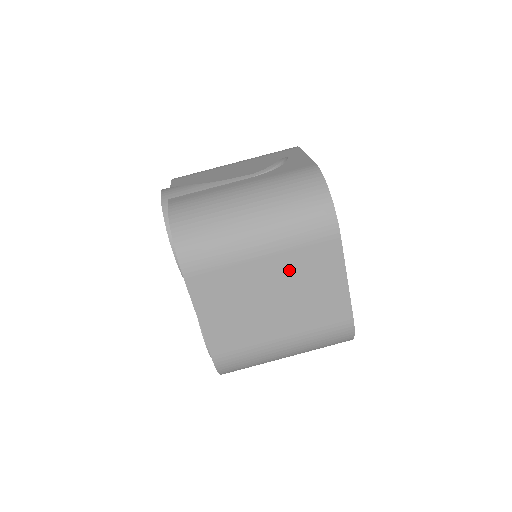
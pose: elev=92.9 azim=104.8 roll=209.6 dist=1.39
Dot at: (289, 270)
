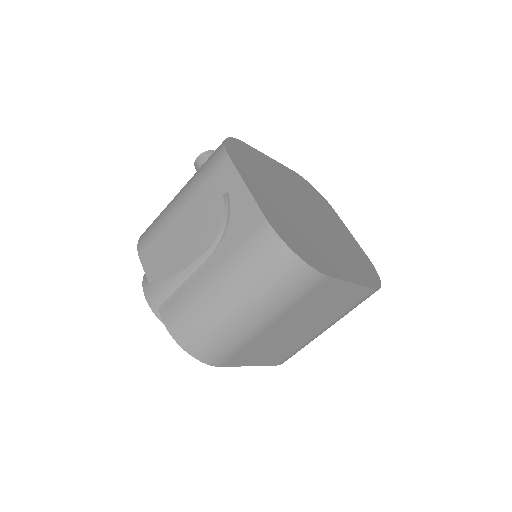
Dot at: (299, 313)
